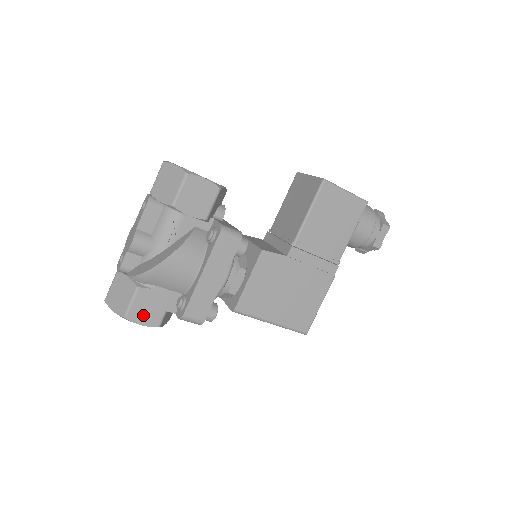
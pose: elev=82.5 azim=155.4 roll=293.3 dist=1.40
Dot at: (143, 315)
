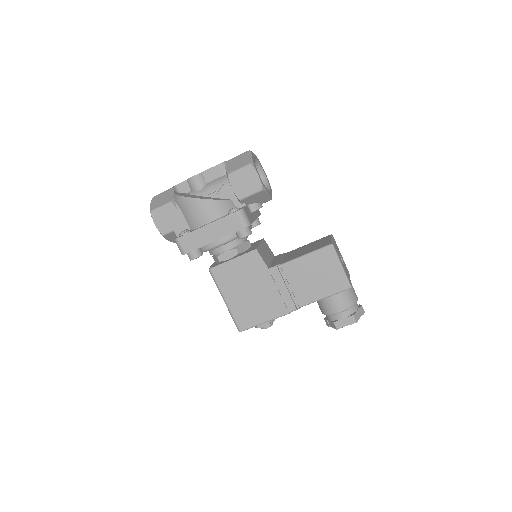
Dot at: (161, 220)
